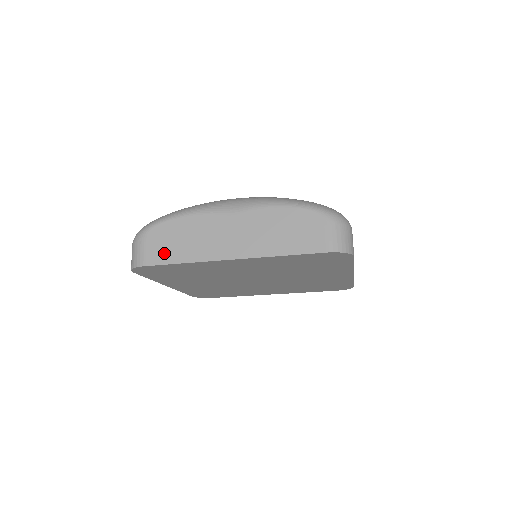
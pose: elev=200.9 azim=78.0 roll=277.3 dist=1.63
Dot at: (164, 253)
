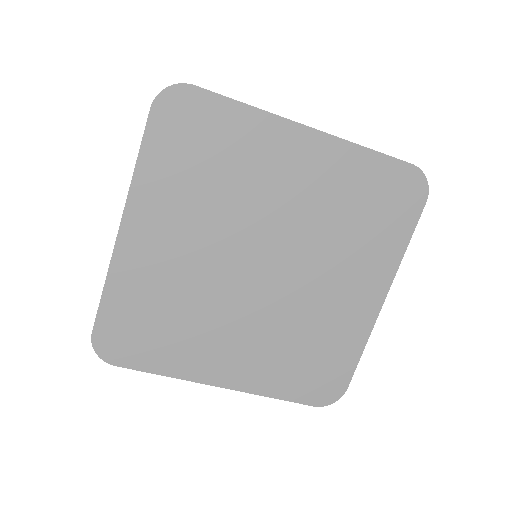
Dot at: occluded
